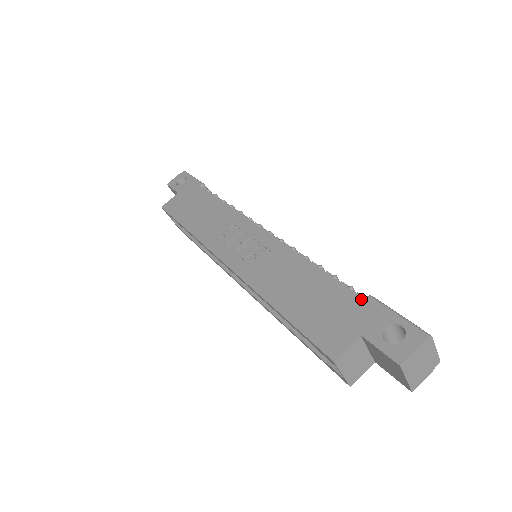
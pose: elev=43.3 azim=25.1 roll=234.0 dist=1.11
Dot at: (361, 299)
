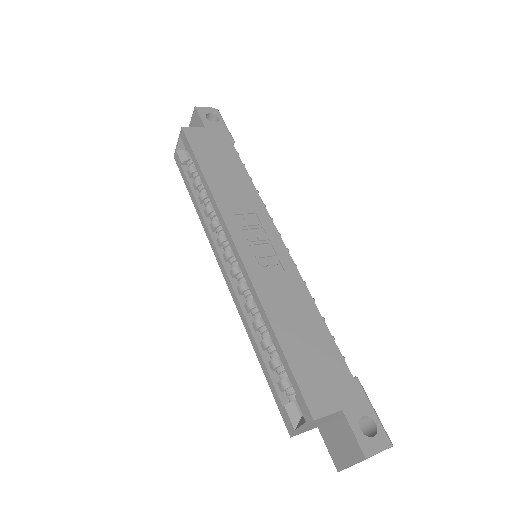
Dot at: (351, 376)
